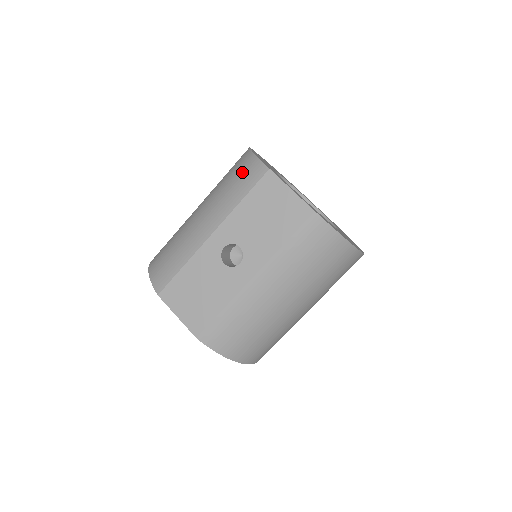
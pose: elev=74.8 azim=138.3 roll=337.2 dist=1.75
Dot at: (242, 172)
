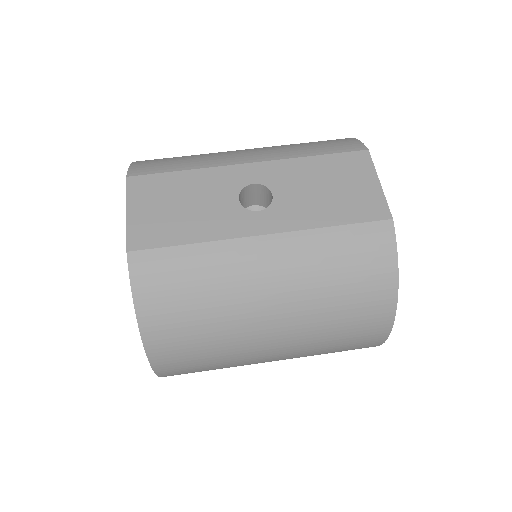
Dot at: (329, 141)
